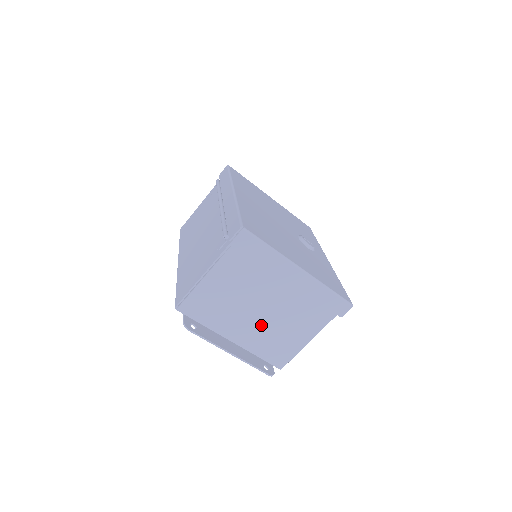
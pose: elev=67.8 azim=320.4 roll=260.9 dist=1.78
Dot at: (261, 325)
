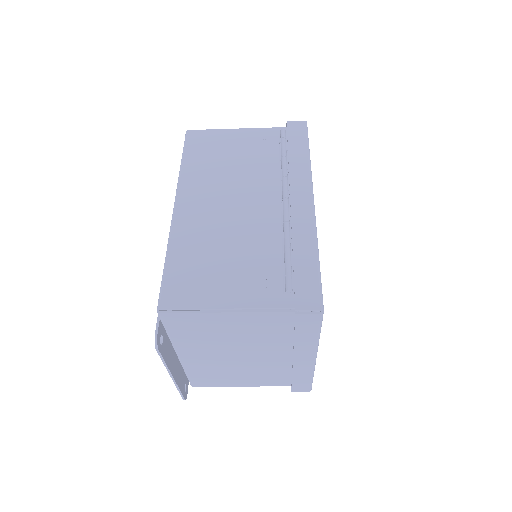
Dot at: (222, 361)
